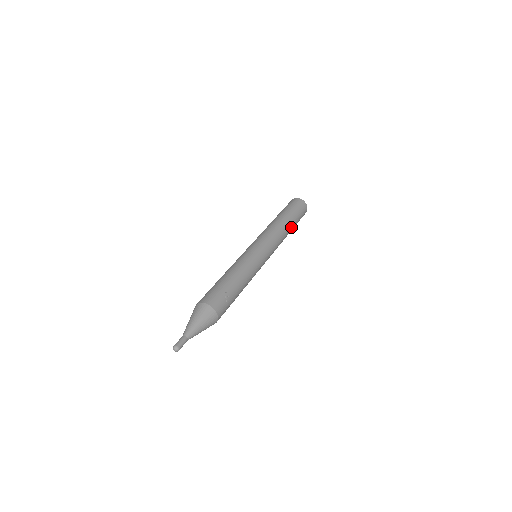
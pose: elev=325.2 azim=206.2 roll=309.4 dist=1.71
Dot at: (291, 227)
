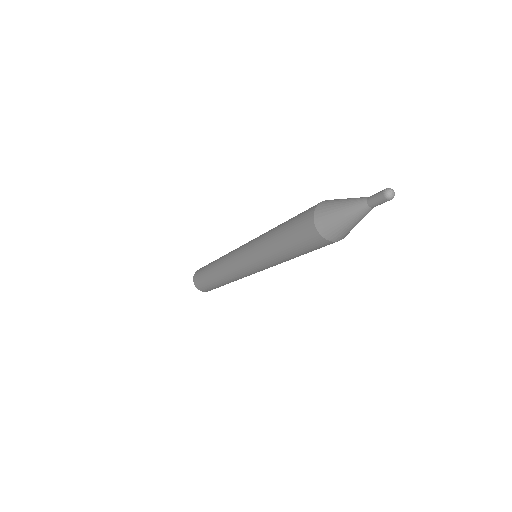
Dot at: occluded
